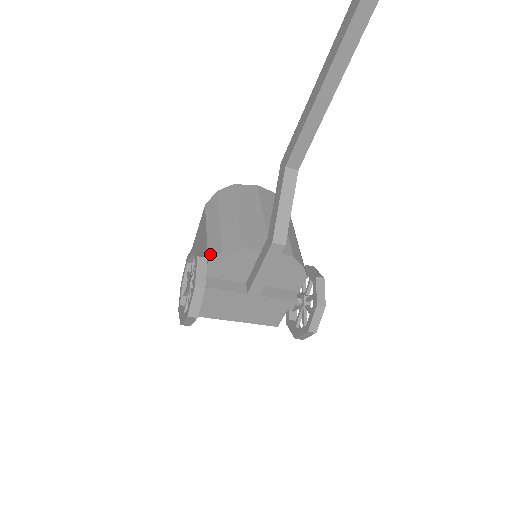
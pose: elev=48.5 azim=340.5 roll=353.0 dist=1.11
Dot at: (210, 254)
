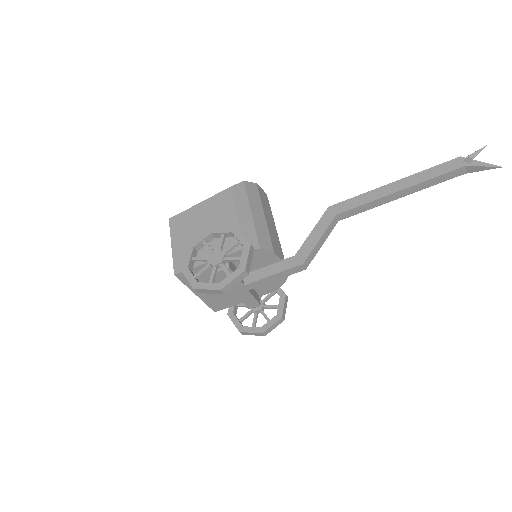
Dot at: occluded
